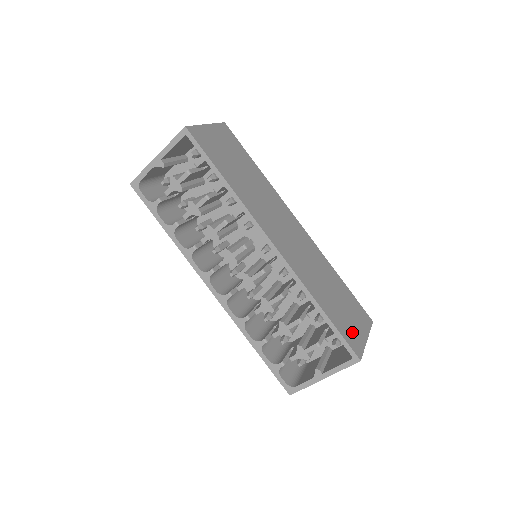
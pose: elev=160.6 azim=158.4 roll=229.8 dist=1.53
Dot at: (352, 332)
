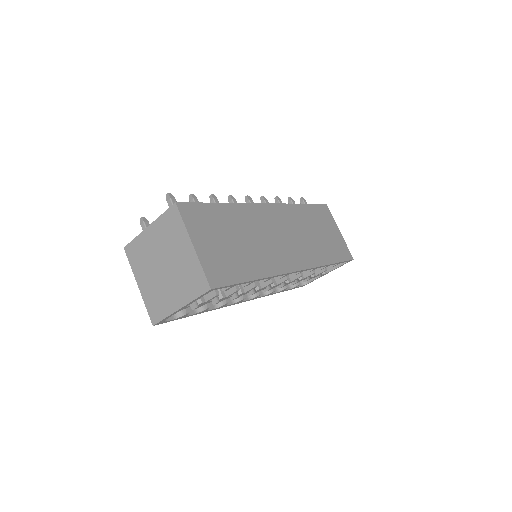
Dot at: (339, 245)
